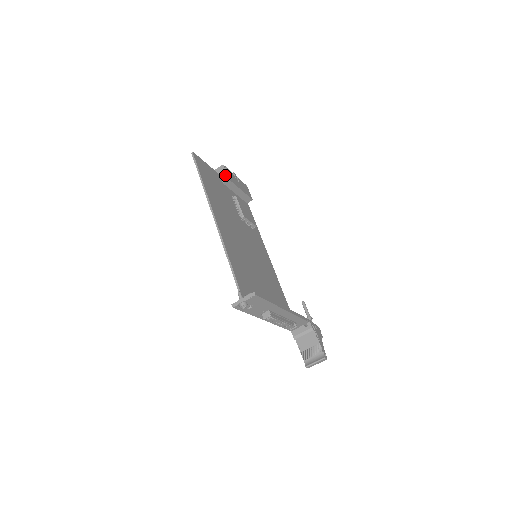
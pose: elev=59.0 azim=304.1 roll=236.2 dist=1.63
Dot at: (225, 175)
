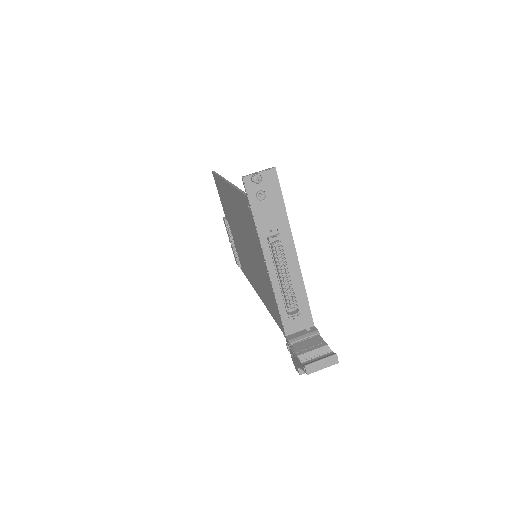
Dot at: occluded
